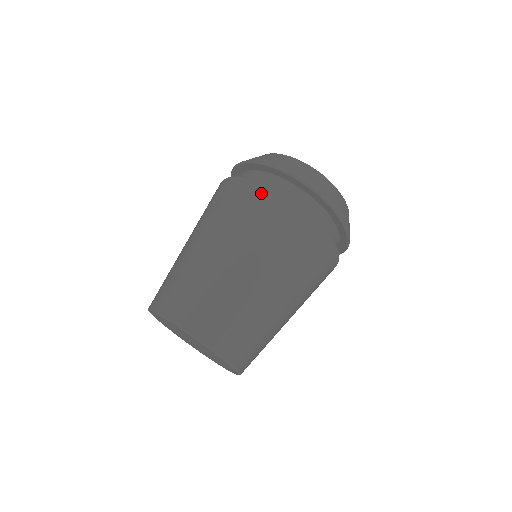
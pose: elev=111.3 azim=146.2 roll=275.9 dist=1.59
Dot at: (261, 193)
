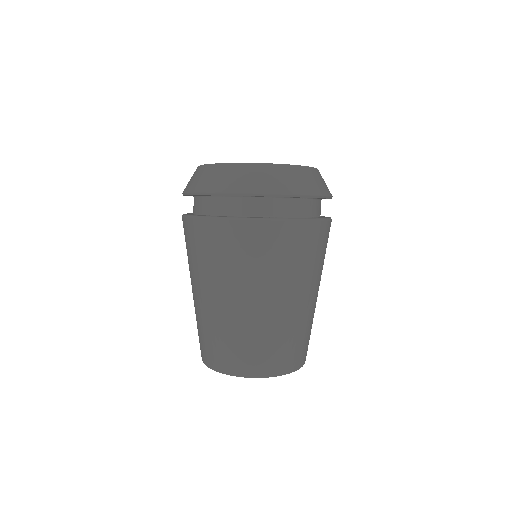
Dot at: (206, 229)
